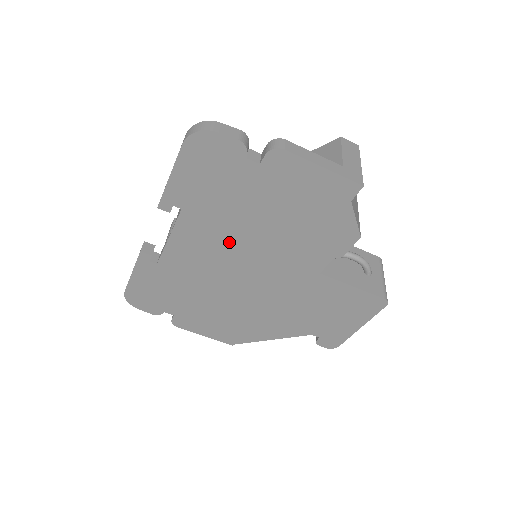
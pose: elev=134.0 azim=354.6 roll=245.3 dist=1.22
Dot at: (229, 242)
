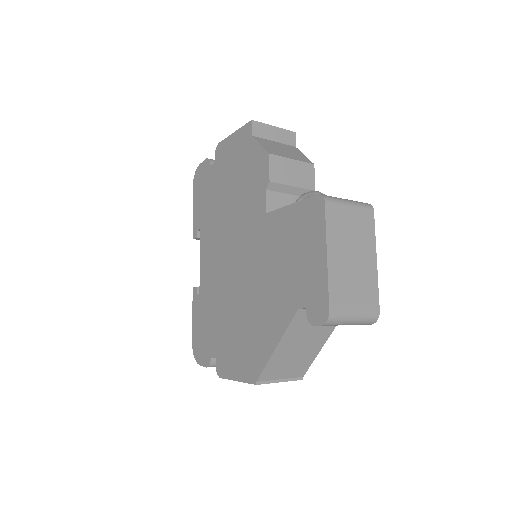
Dot at: (220, 235)
